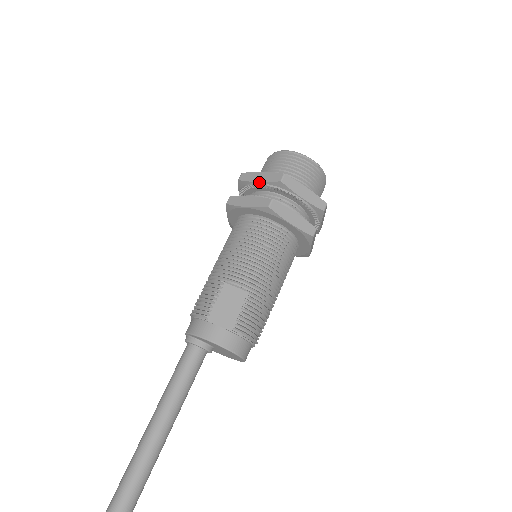
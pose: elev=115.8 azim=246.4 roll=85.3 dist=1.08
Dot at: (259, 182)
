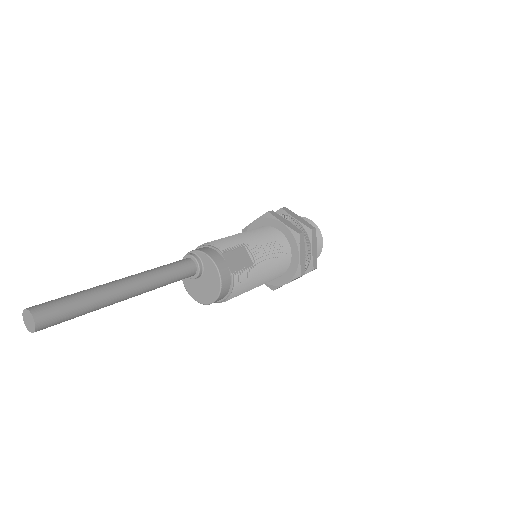
Dot at: (297, 219)
